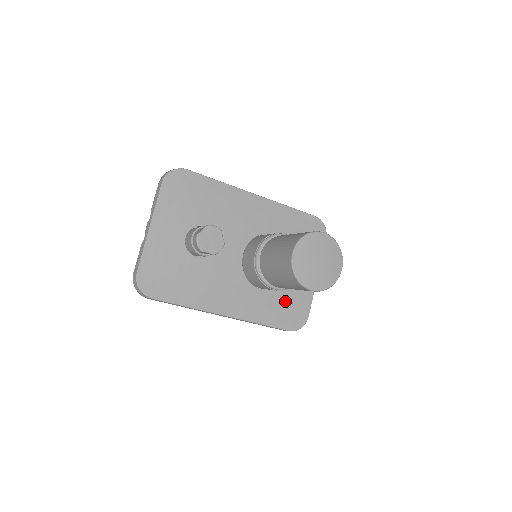
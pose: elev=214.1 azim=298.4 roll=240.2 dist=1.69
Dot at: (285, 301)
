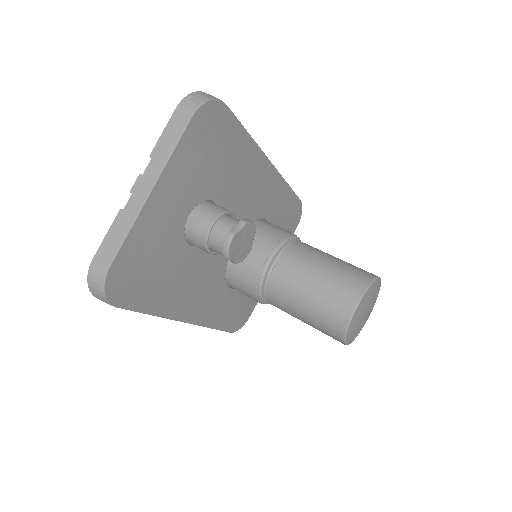
Dot at: (242, 300)
